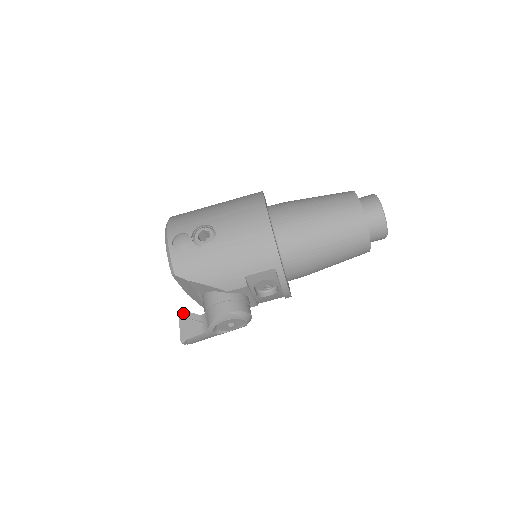
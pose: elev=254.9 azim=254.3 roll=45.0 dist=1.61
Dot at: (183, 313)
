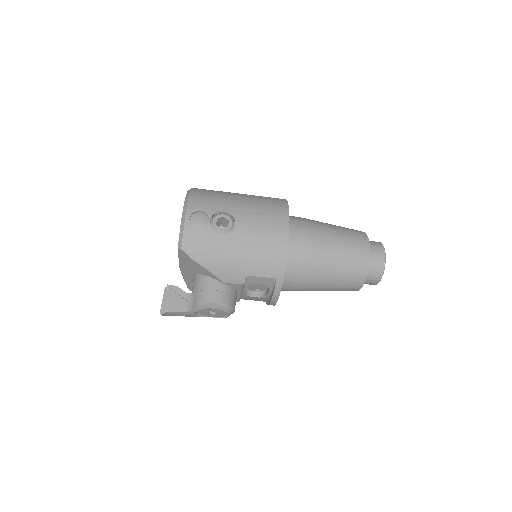
Dot at: (171, 285)
